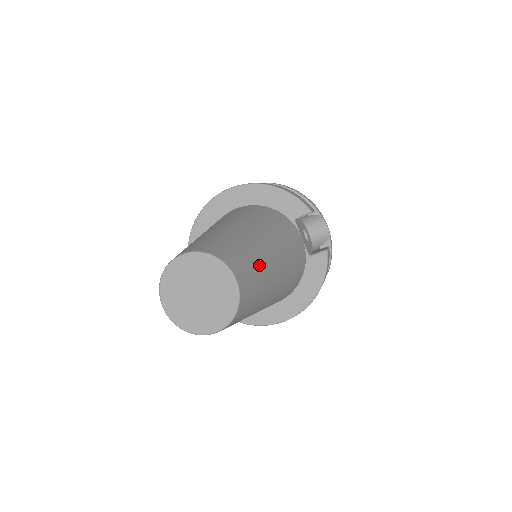
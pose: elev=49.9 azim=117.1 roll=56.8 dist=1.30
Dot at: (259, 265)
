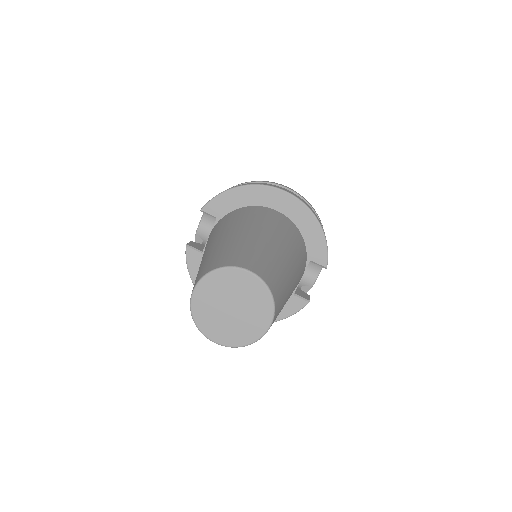
Dot at: occluded
